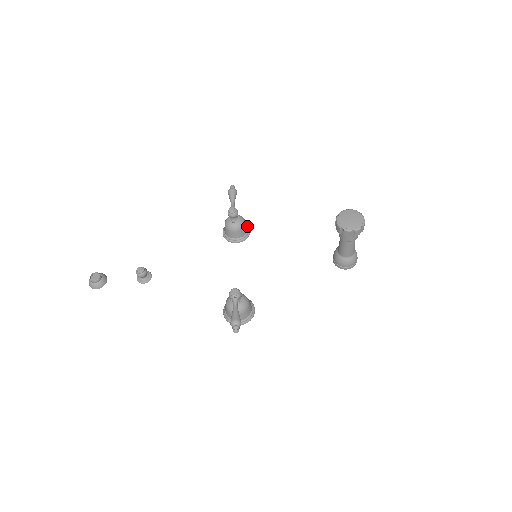
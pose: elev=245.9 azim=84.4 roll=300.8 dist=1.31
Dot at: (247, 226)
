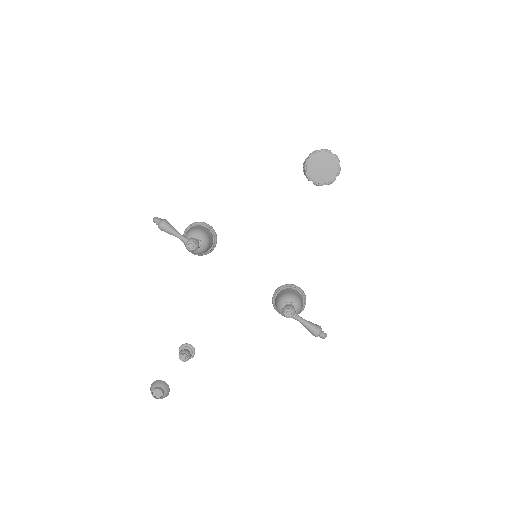
Dot at: (205, 228)
